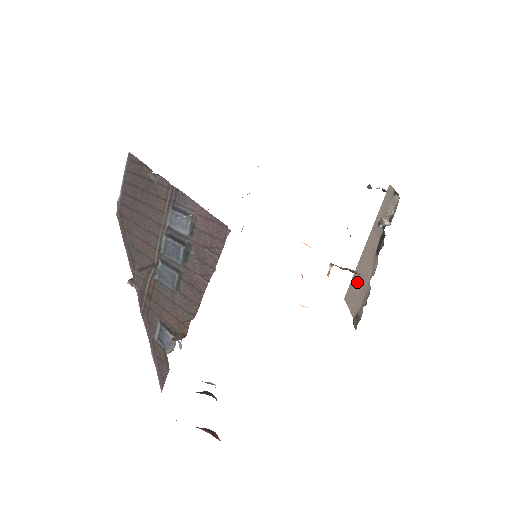
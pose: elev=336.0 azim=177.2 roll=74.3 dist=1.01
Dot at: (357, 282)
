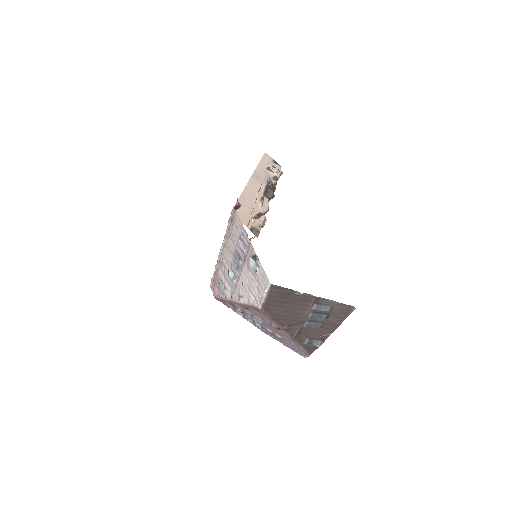
Dot at: (245, 207)
